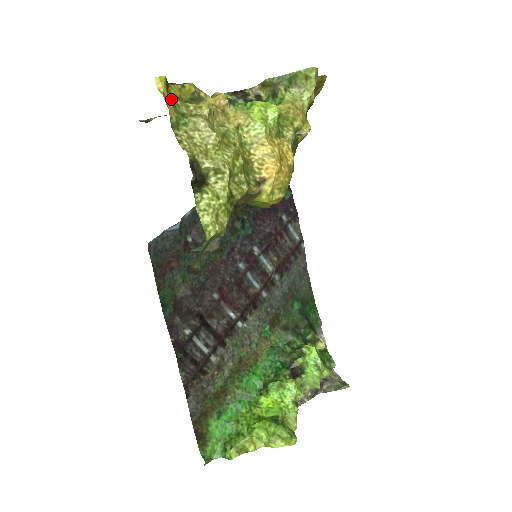
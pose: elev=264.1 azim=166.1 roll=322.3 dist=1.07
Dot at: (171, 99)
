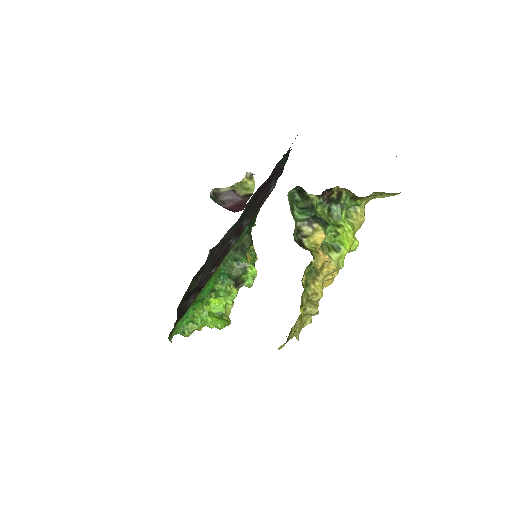
Dot at: (301, 301)
